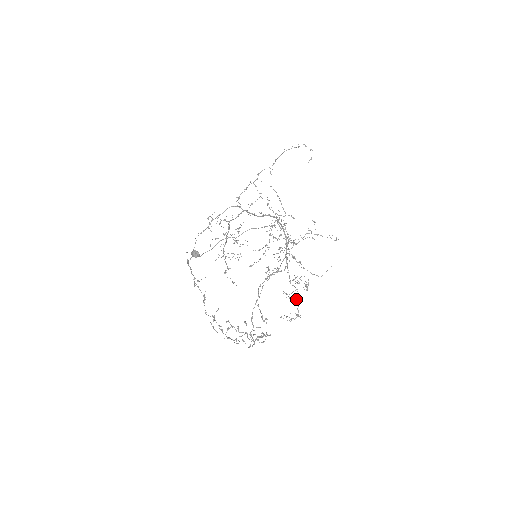
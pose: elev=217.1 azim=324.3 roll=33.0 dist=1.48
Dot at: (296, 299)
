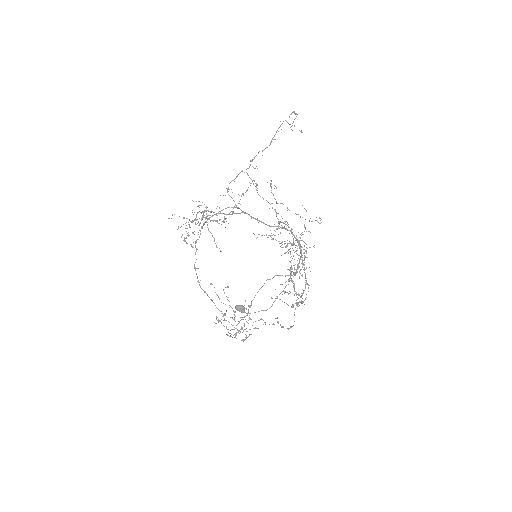
Dot at: (299, 295)
